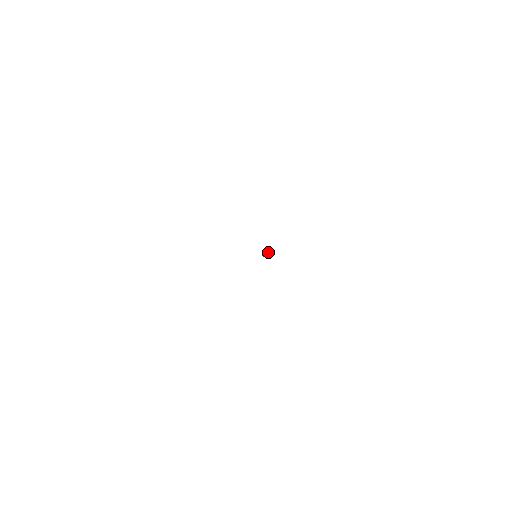
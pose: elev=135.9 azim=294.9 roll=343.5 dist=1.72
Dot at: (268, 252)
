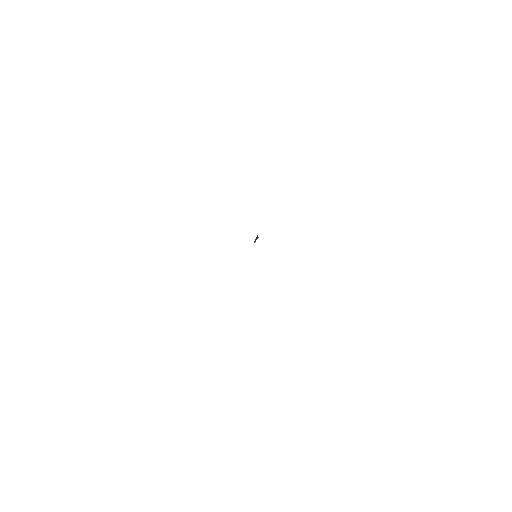
Dot at: occluded
